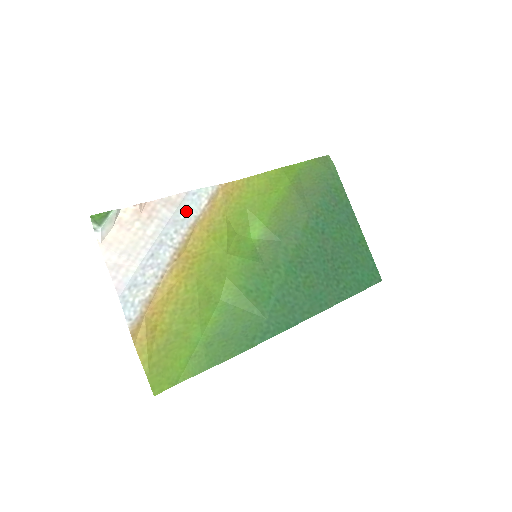
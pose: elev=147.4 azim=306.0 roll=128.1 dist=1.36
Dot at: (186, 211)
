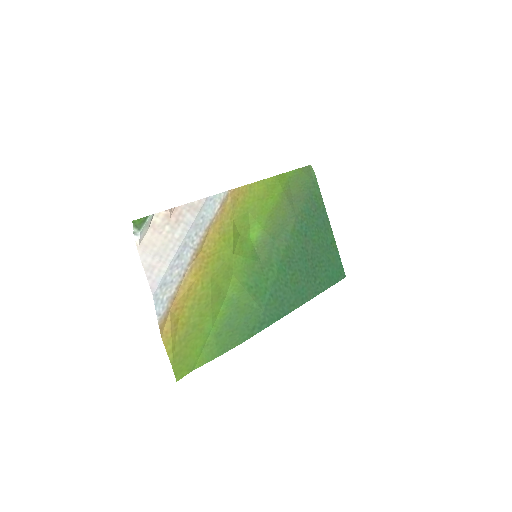
Dot at: (204, 215)
